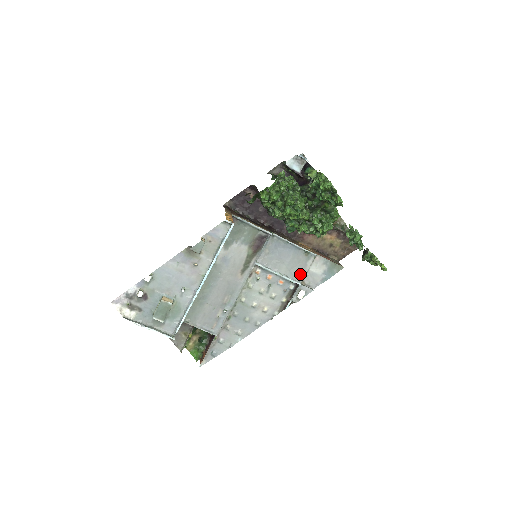
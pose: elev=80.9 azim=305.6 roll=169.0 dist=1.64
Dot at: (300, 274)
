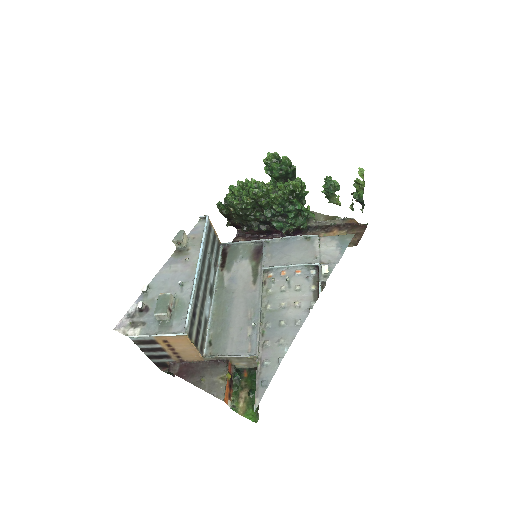
Dot at: (313, 257)
